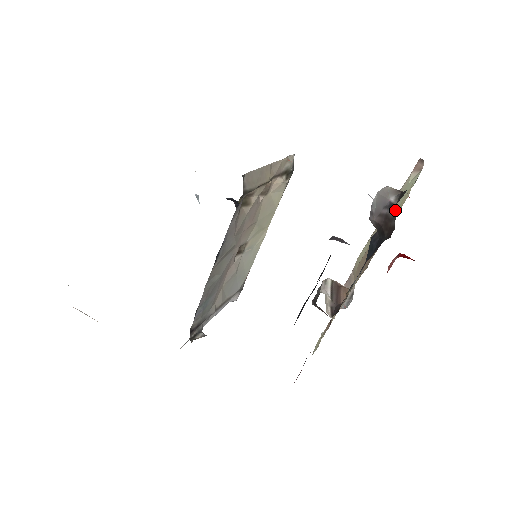
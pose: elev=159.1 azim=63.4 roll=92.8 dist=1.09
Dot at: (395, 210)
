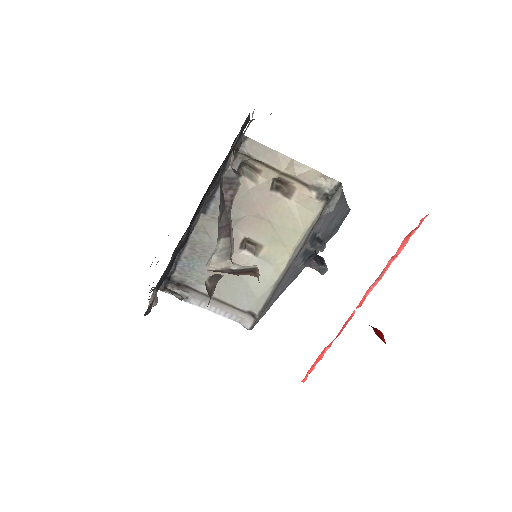
Dot at: occluded
